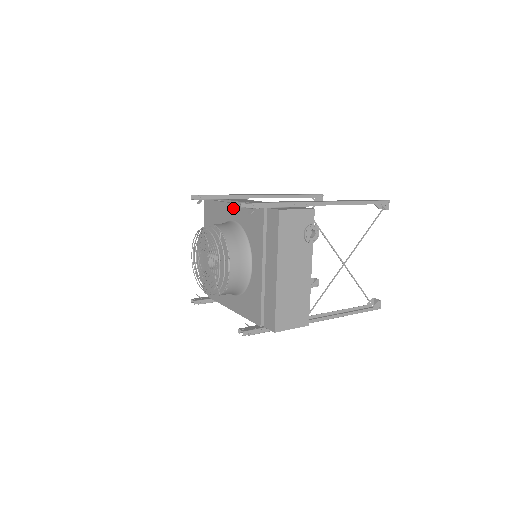
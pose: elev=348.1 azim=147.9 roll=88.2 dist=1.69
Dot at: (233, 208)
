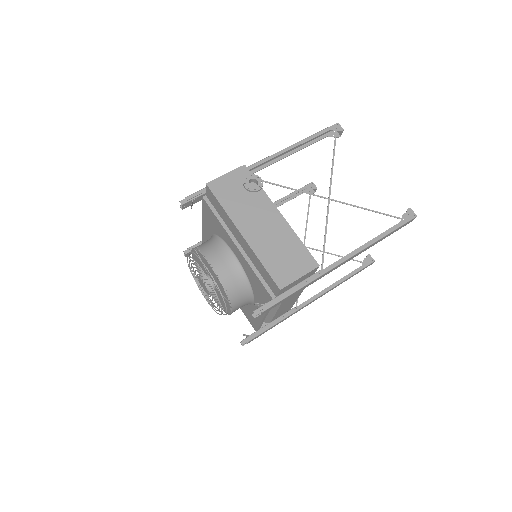
Dot at: (204, 229)
